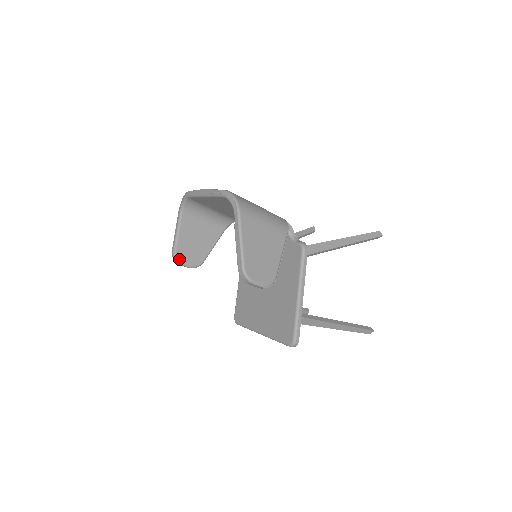
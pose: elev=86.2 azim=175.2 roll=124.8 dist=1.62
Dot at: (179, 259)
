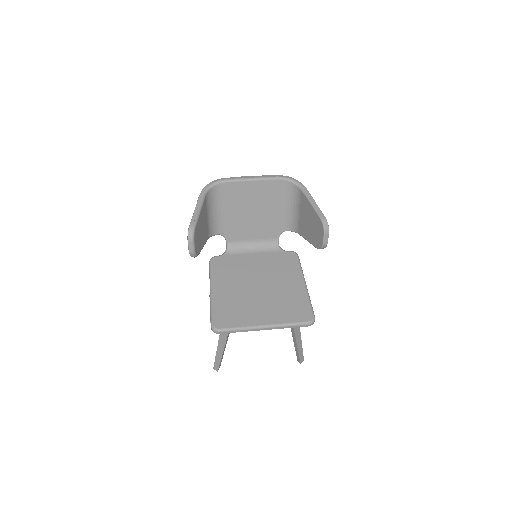
Dot at: (195, 235)
